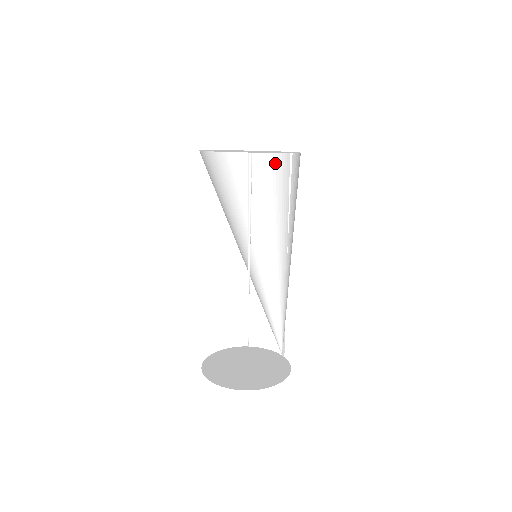
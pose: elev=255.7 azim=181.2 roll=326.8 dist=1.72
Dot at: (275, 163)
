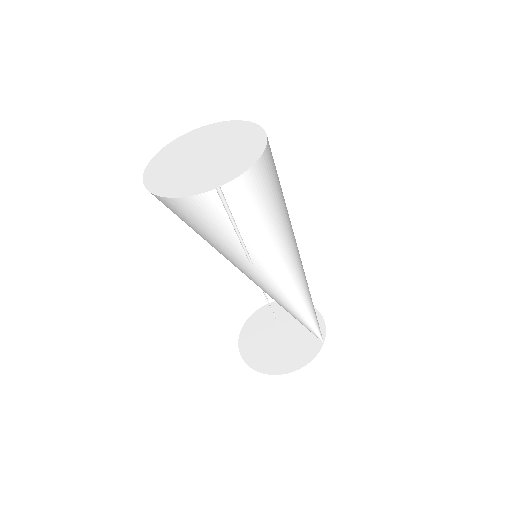
Dot at: occluded
